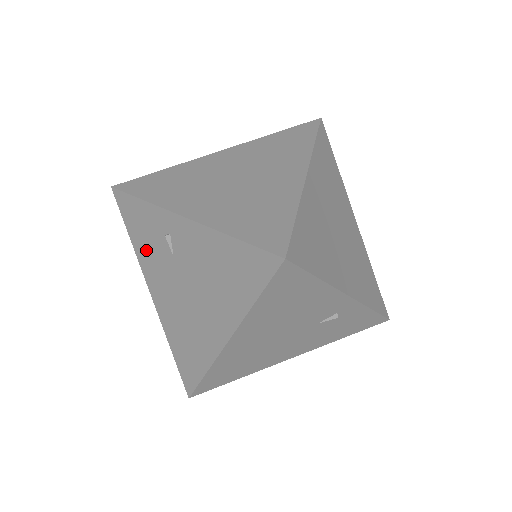
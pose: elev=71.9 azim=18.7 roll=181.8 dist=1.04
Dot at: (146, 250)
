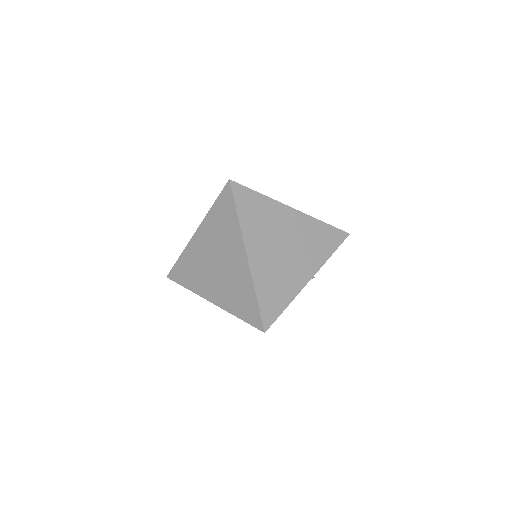
Dot at: occluded
